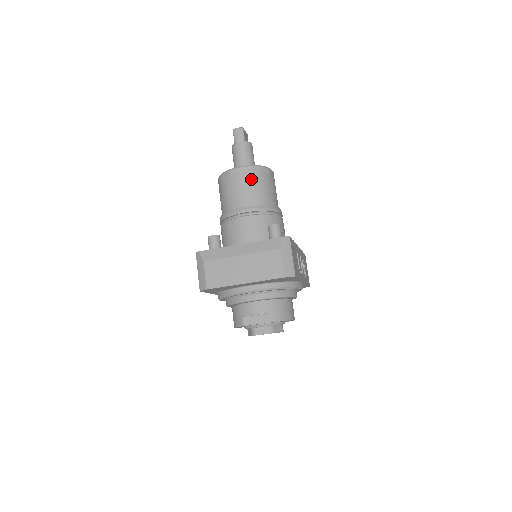
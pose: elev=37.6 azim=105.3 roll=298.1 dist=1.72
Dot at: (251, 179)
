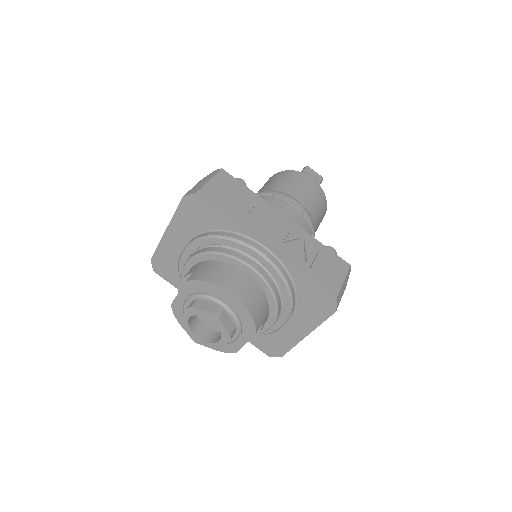
Dot at: (269, 181)
